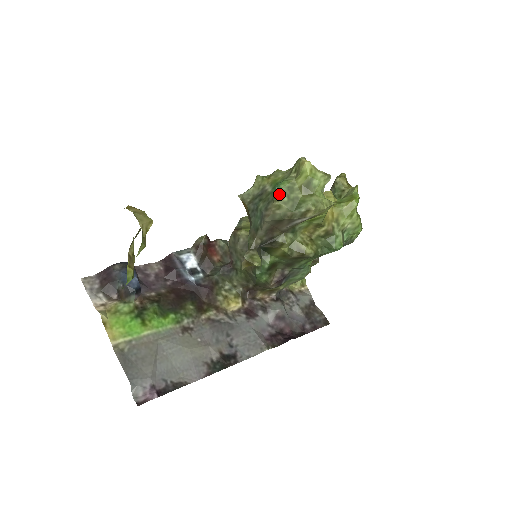
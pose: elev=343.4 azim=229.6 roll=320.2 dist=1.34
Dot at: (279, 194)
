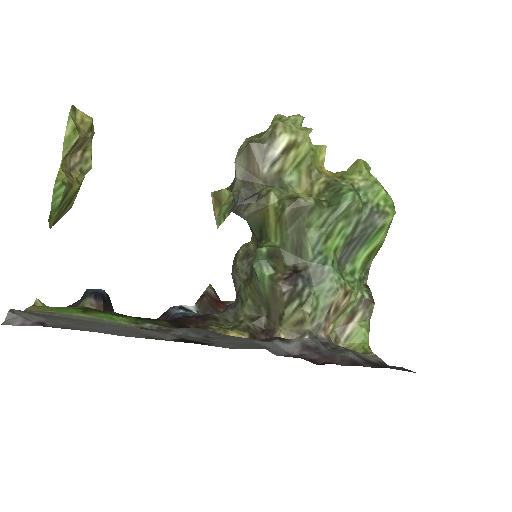
Dot at: (248, 138)
